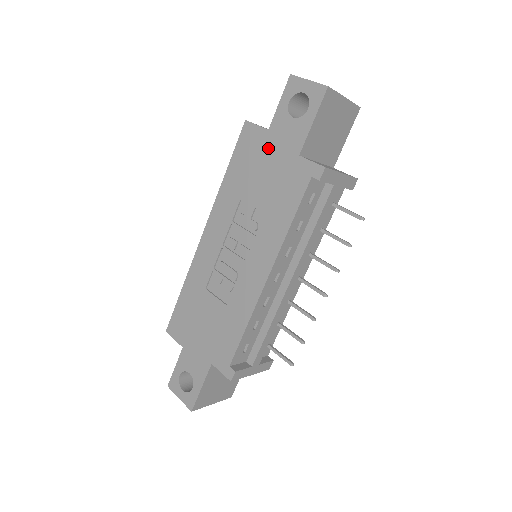
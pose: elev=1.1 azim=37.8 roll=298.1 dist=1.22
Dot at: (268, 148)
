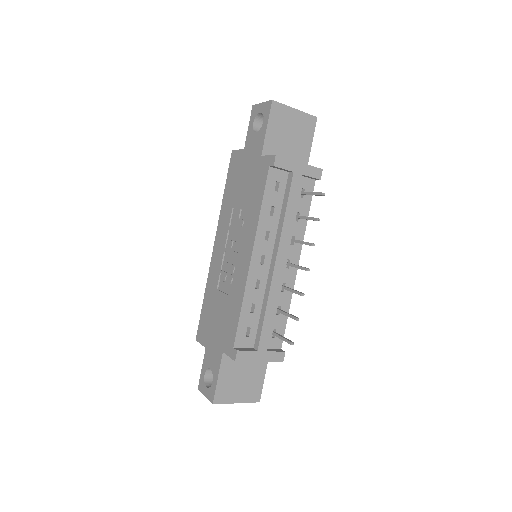
Dot at: (245, 161)
